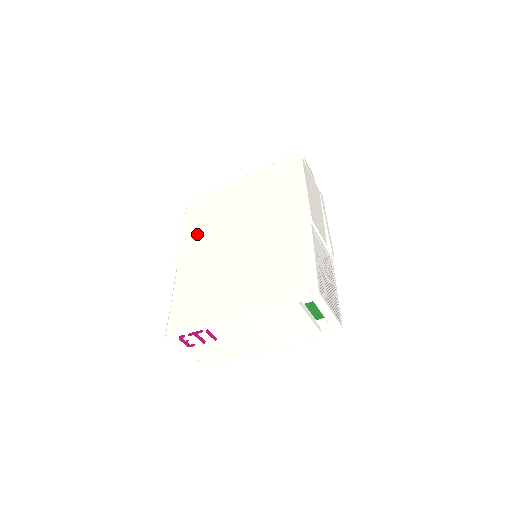
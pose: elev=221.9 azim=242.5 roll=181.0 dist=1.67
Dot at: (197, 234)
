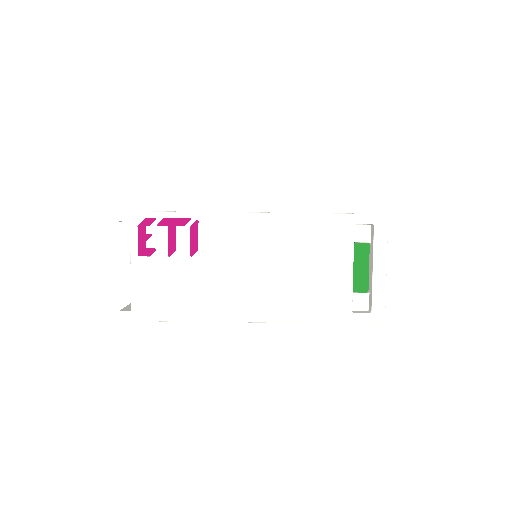
Dot at: occluded
